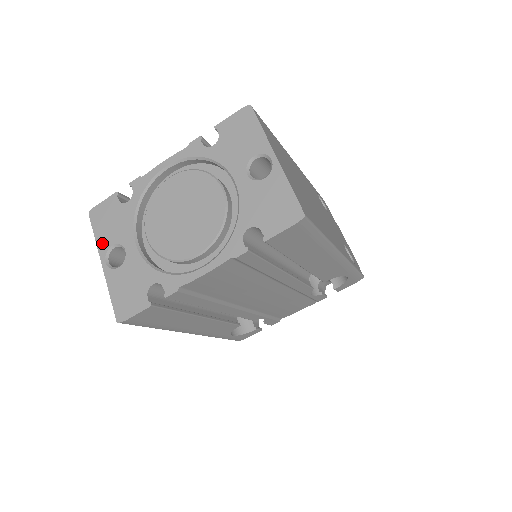
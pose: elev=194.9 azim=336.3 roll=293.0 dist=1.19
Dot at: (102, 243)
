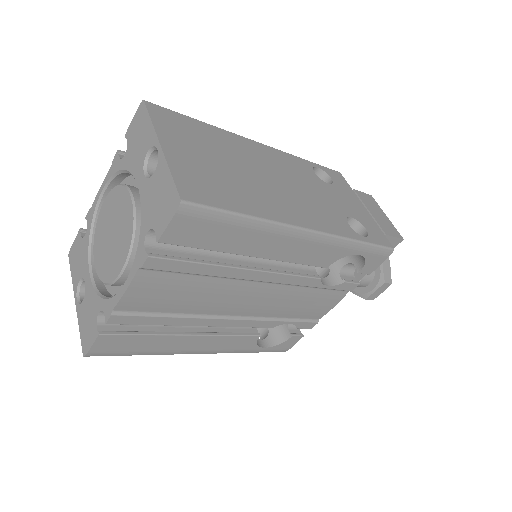
Dot at: (74, 281)
